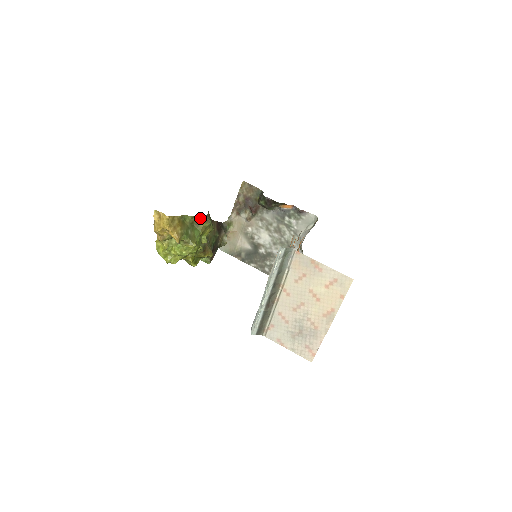
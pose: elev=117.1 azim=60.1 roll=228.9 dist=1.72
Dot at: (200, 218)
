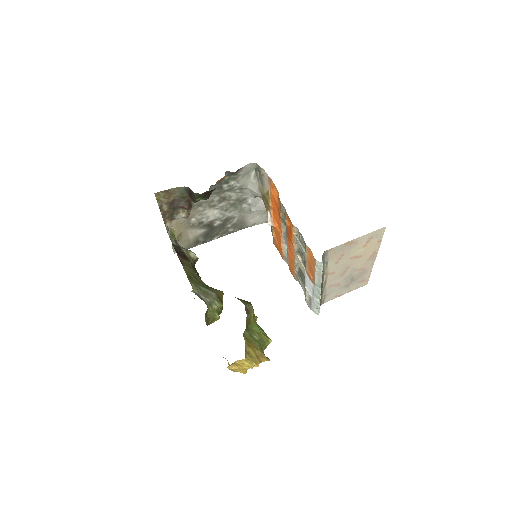
Dot at: (247, 317)
